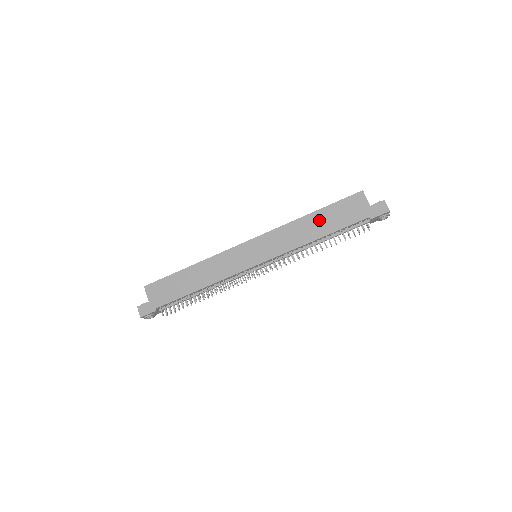
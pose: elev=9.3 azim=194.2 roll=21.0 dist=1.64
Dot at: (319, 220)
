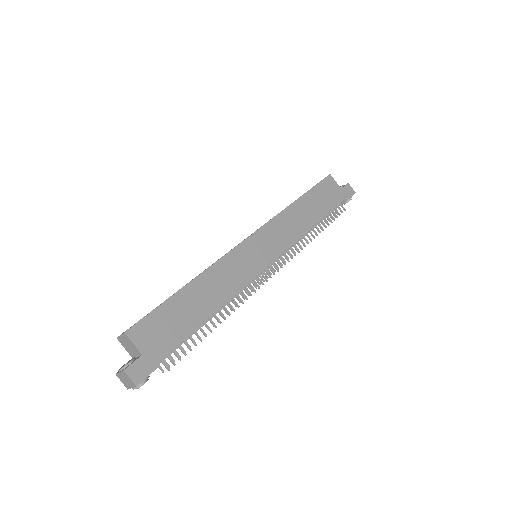
Dot at: (308, 205)
